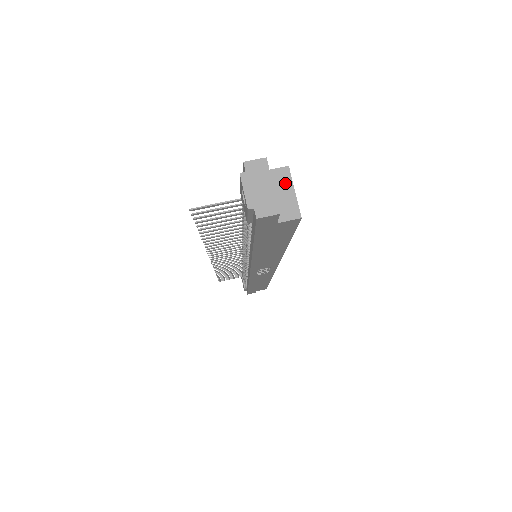
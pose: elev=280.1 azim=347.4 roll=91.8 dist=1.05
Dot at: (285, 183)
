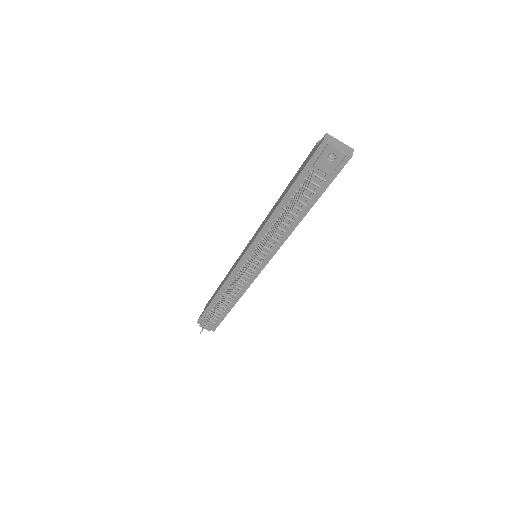
Dot at: occluded
